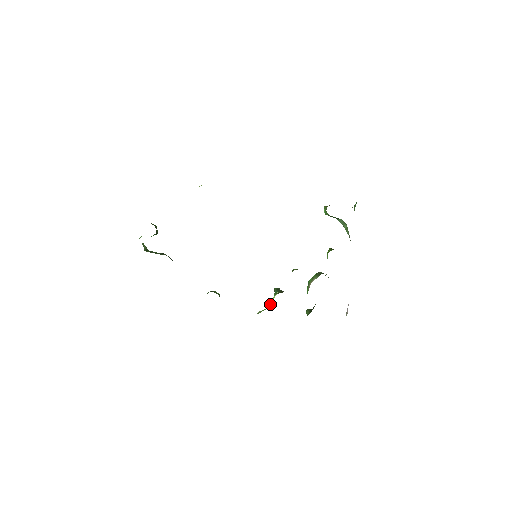
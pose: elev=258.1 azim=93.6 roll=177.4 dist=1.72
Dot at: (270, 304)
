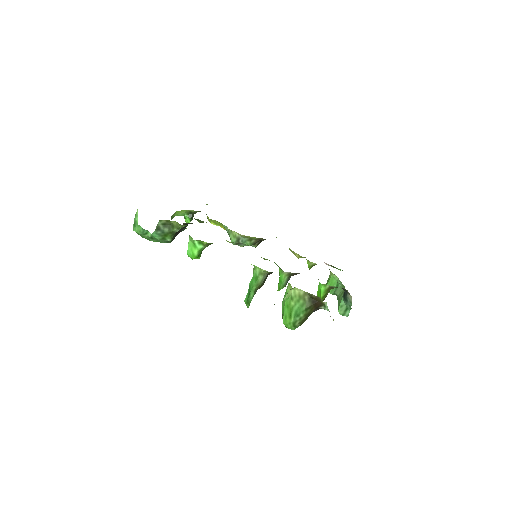
Dot at: occluded
